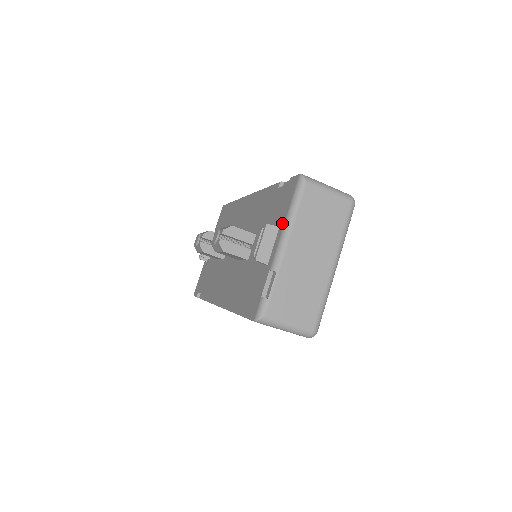
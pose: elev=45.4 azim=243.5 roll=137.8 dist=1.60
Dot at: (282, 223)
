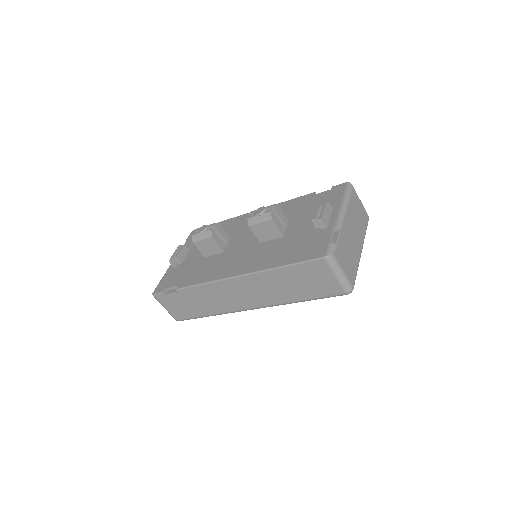
Dot at: (337, 205)
